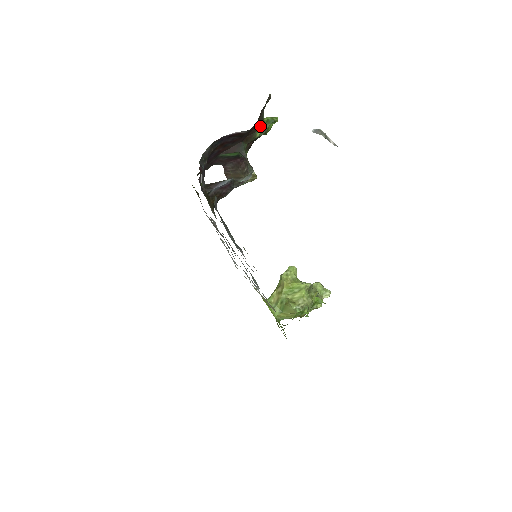
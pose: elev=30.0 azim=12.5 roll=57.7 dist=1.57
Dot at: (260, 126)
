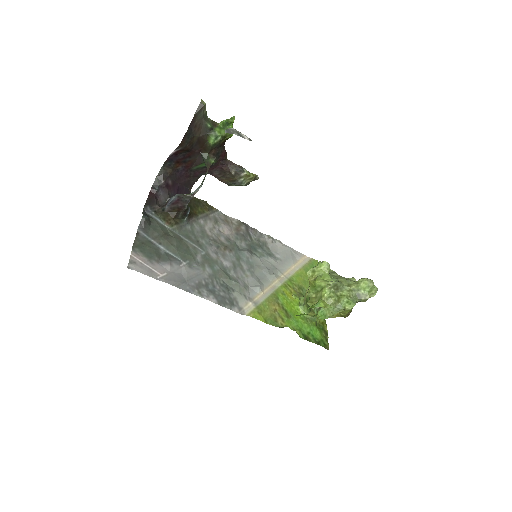
Dot at: (208, 134)
